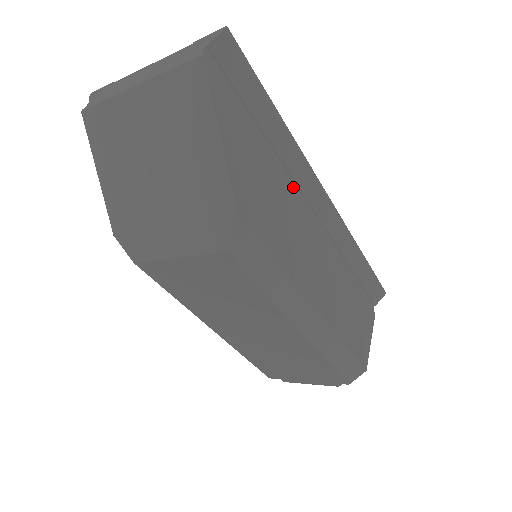
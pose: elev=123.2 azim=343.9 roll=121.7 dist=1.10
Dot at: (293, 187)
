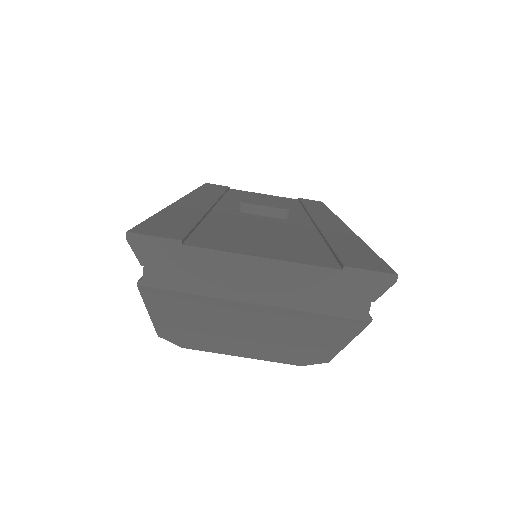
Dot at: occluded
